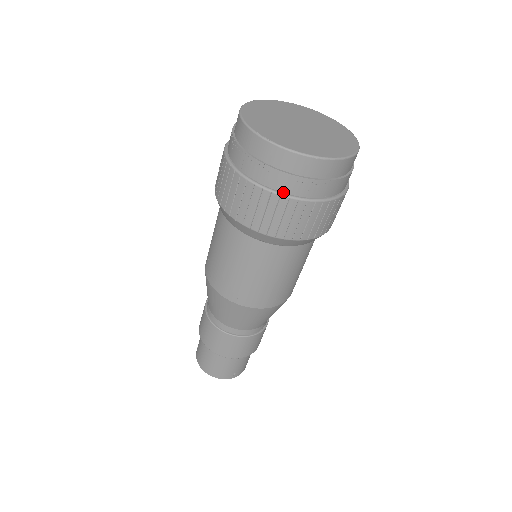
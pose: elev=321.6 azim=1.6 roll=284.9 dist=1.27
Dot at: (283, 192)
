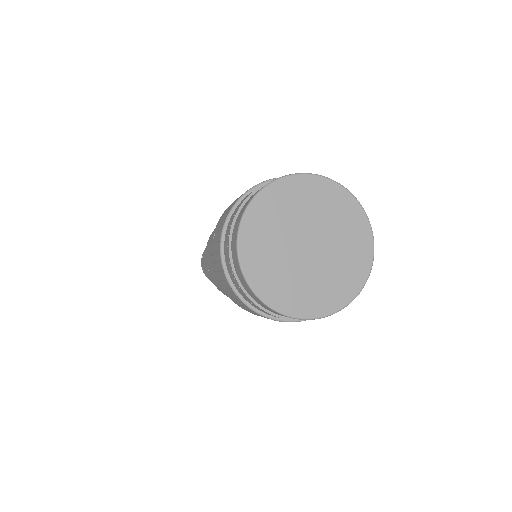
Dot at: occluded
